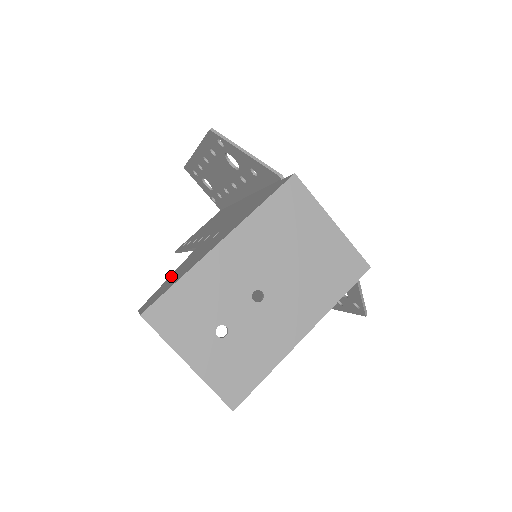
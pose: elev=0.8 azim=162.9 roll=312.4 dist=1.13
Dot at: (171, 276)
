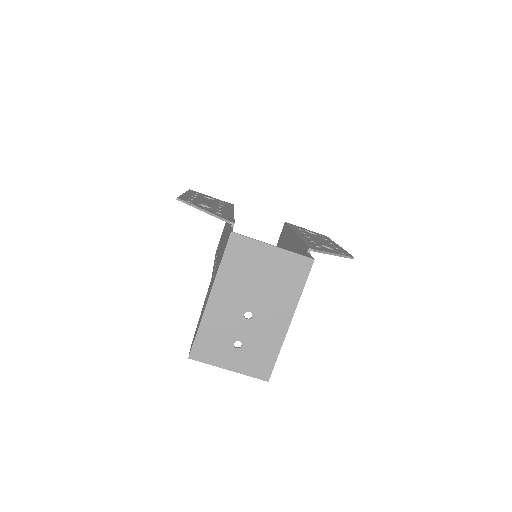
Dot at: occluded
